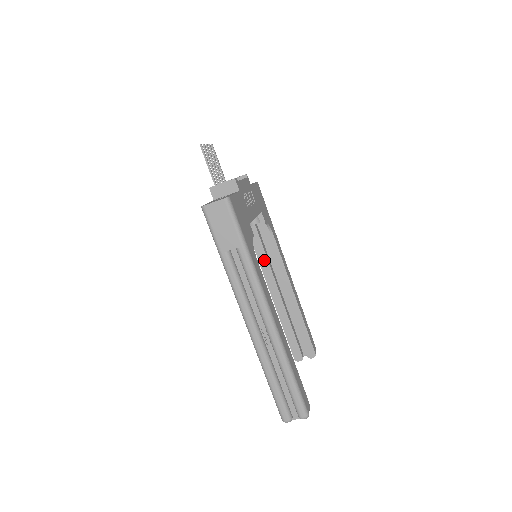
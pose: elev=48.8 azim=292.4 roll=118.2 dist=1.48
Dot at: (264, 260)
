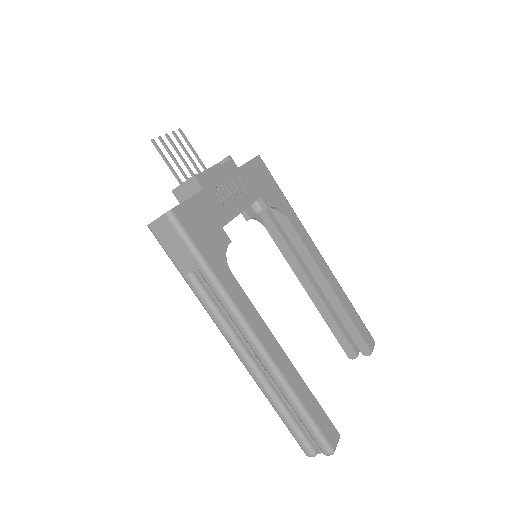
Dot at: (285, 249)
